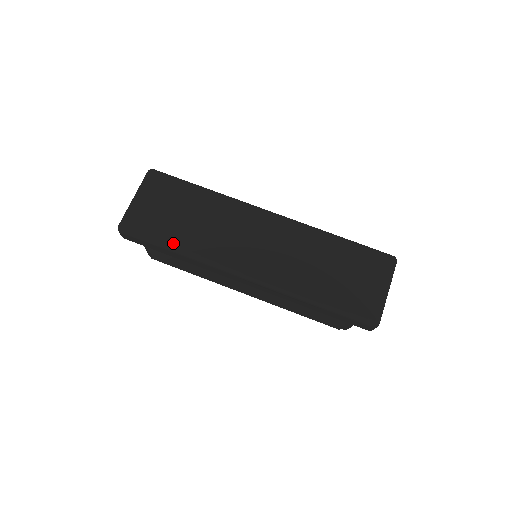
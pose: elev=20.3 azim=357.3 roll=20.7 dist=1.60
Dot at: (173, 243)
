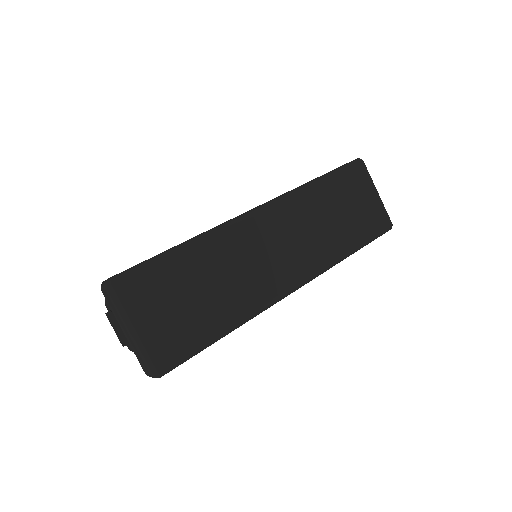
Dot at: (221, 329)
